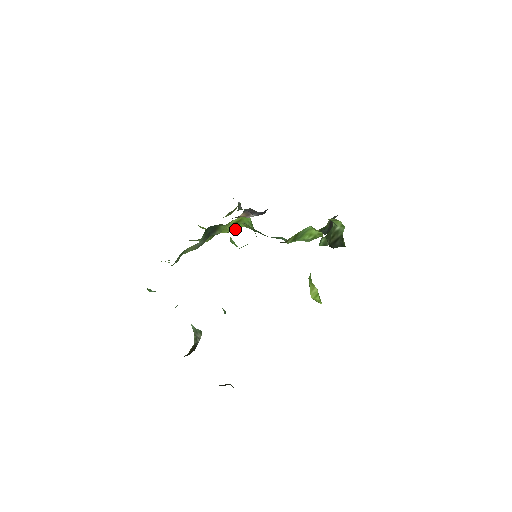
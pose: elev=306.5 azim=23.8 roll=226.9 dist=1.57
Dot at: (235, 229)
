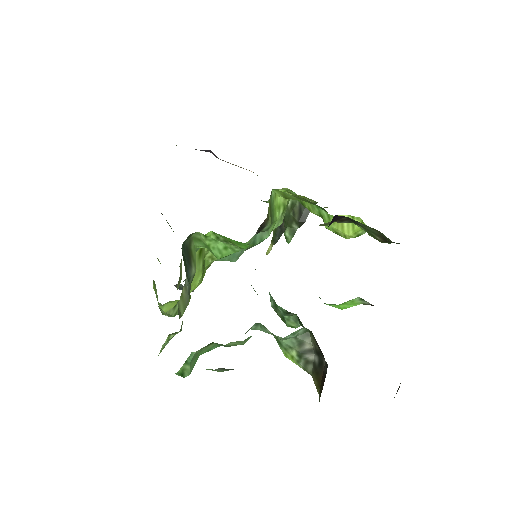
Dot at: (203, 275)
